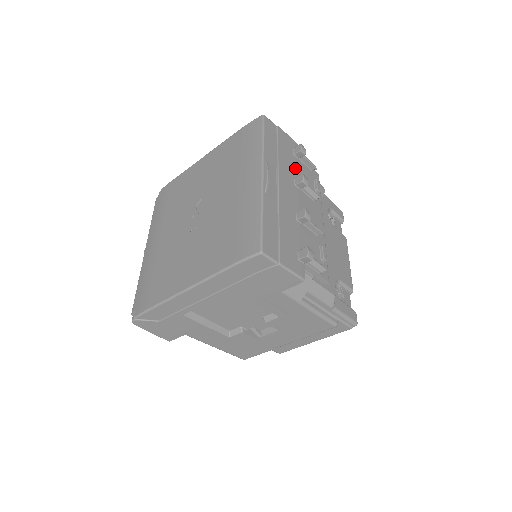
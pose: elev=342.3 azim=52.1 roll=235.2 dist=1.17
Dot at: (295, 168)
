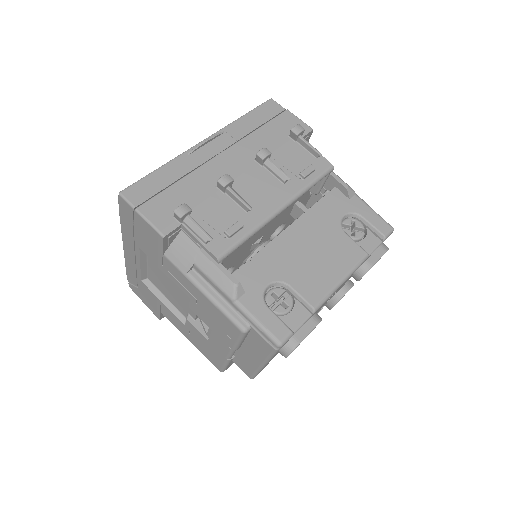
Dot at: (276, 147)
